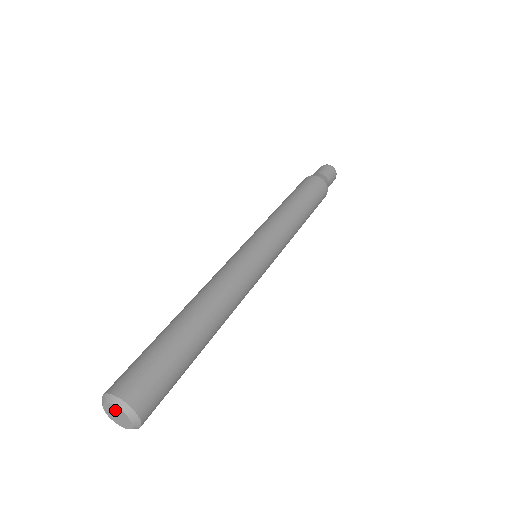
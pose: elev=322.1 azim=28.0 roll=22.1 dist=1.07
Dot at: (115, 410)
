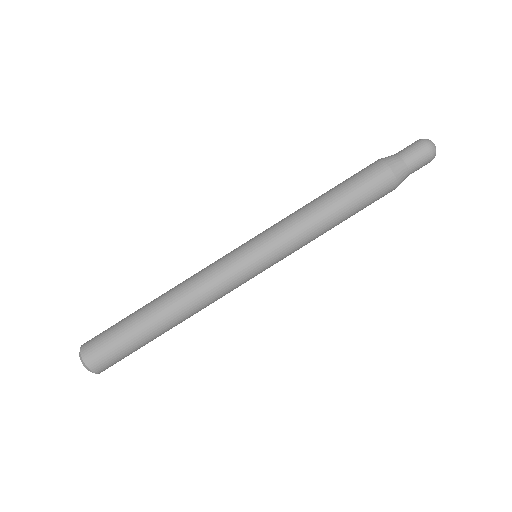
Dot at: occluded
